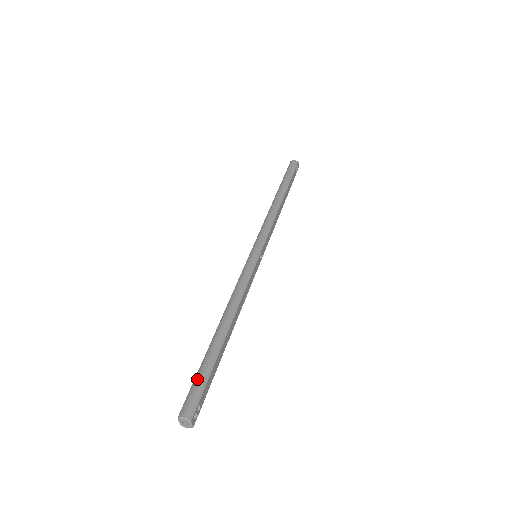
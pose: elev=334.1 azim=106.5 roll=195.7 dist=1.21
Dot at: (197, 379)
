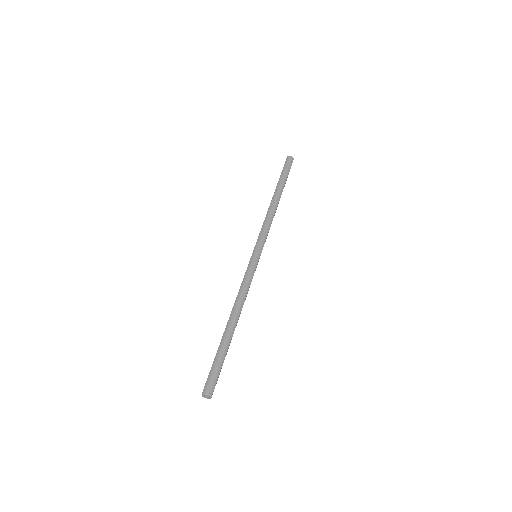
Dot at: (215, 365)
